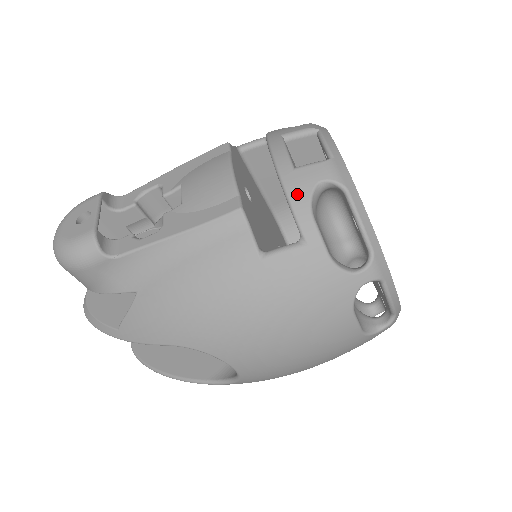
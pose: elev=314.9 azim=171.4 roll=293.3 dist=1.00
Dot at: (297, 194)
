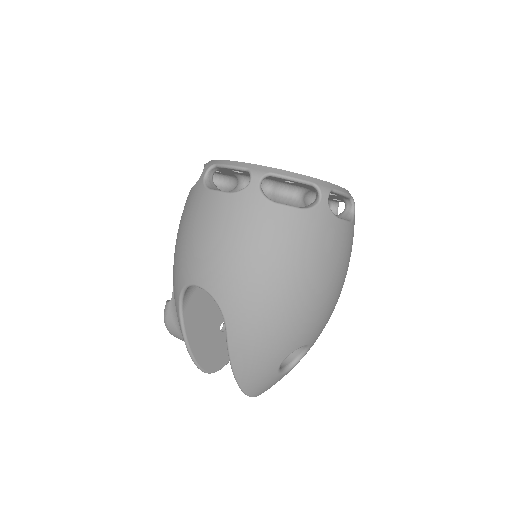
Dot at: occluded
